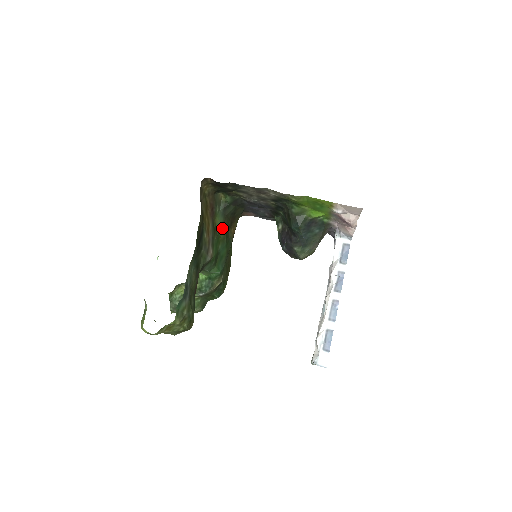
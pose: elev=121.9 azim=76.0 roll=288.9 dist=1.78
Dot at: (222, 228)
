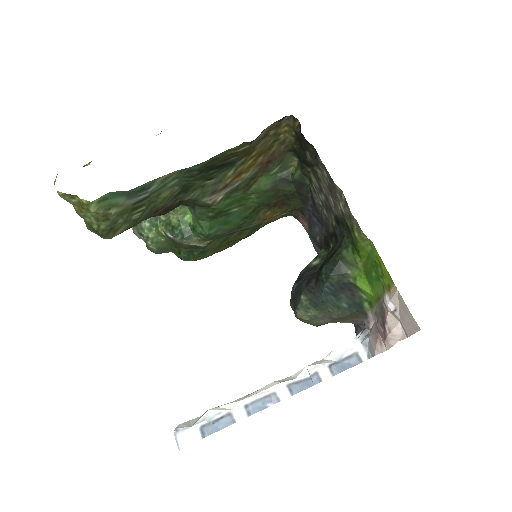
Dot at: (259, 194)
